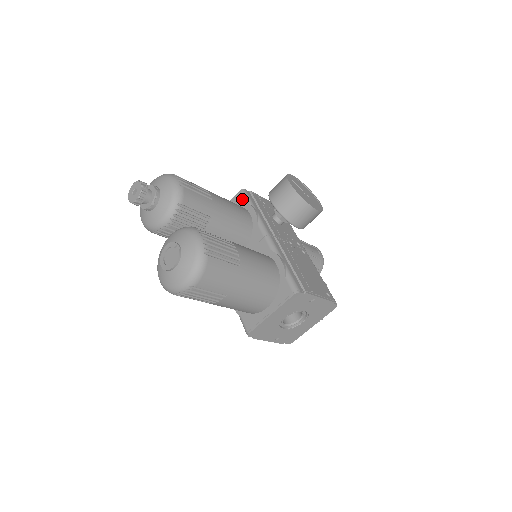
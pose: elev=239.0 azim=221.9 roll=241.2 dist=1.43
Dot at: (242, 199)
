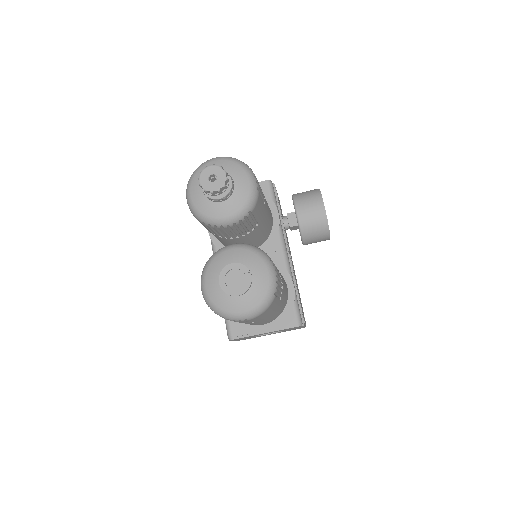
Dot at: (267, 192)
